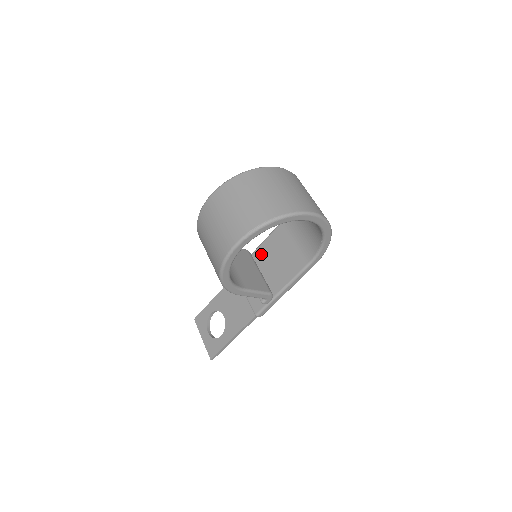
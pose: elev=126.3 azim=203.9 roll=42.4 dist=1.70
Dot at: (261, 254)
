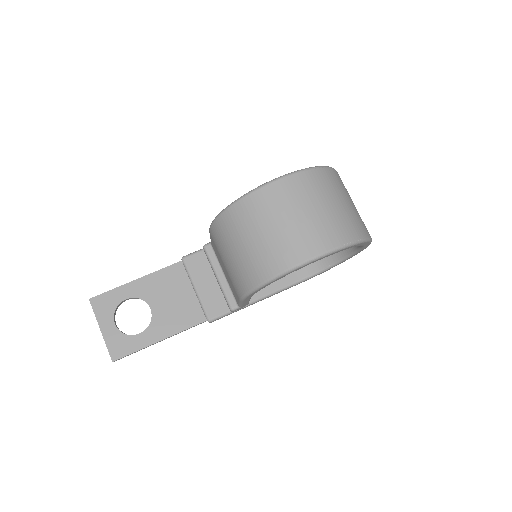
Dot at: occluded
